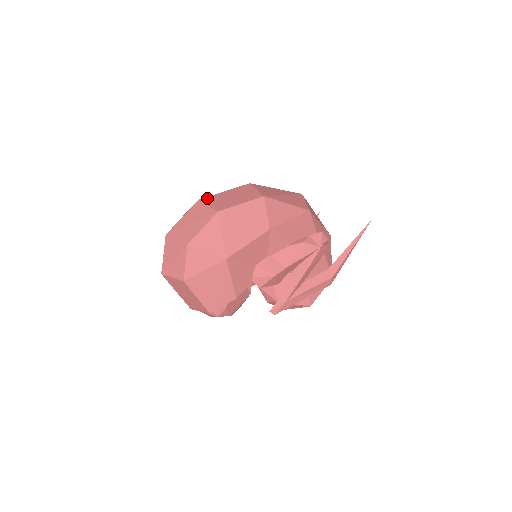
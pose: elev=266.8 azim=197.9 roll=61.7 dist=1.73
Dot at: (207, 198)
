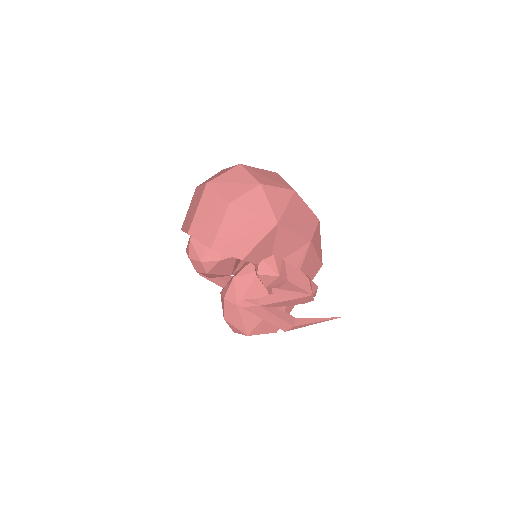
Dot at: occluded
